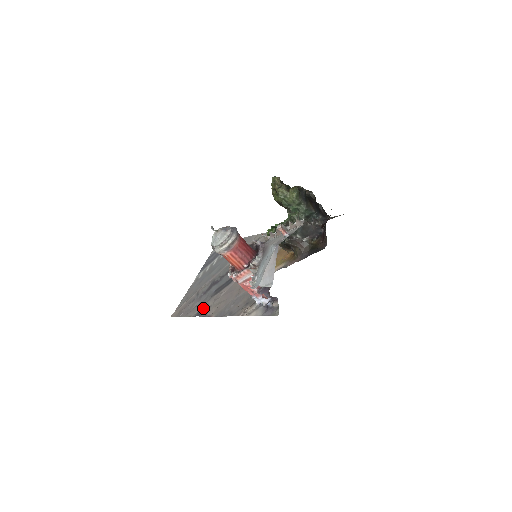
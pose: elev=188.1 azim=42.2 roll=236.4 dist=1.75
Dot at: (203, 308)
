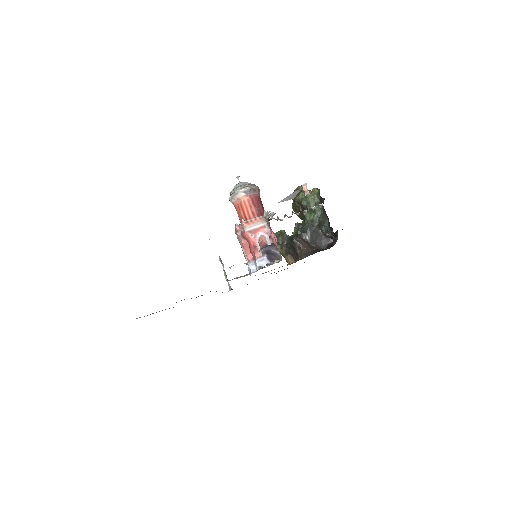
Dot at: occluded
